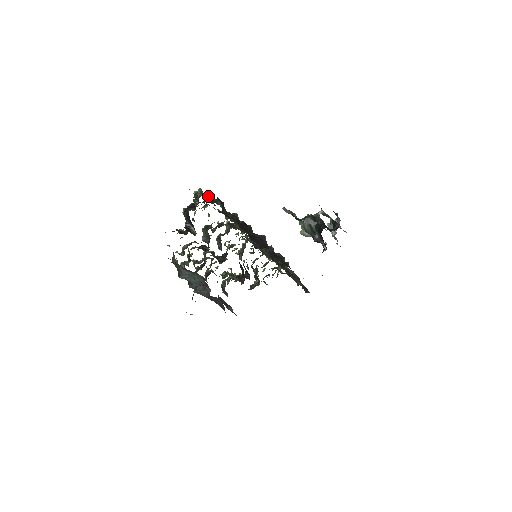
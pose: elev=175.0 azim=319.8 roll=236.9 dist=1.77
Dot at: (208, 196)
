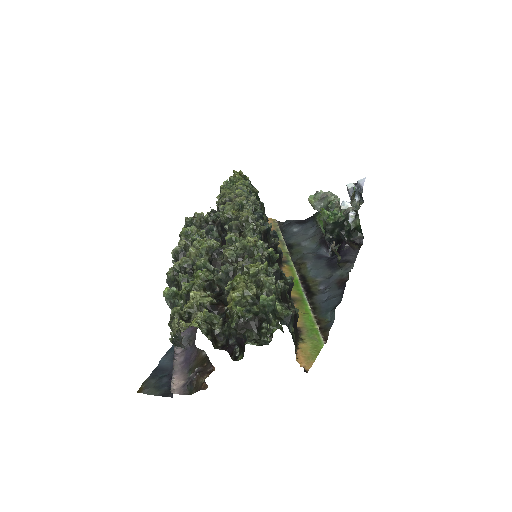
Dot at: (275, 293)
